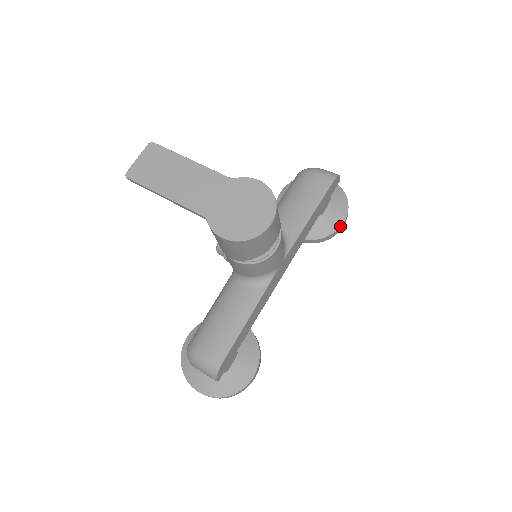
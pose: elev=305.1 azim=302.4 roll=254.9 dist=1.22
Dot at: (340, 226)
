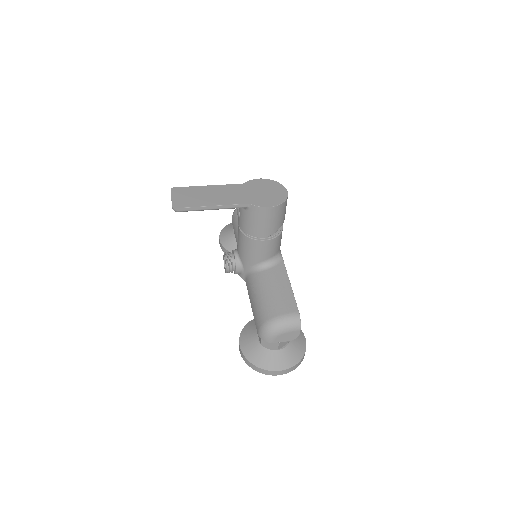
Dot at: occluded
